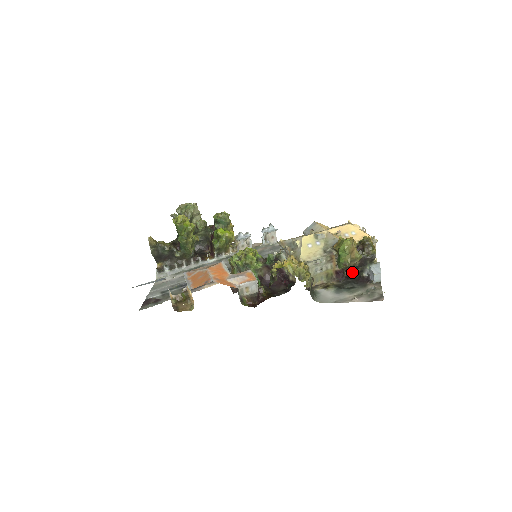
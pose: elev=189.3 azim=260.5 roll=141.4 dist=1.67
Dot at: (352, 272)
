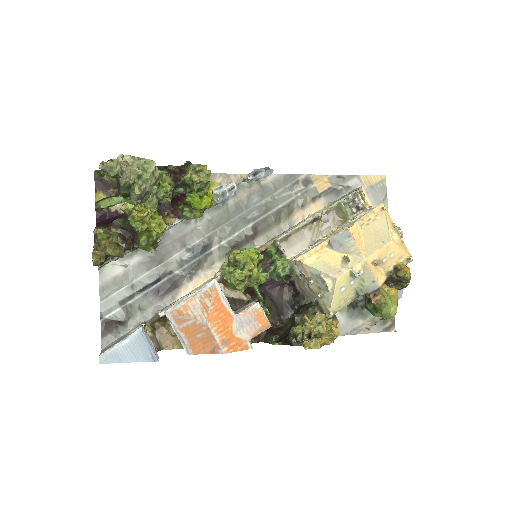
Dot at: occluded
